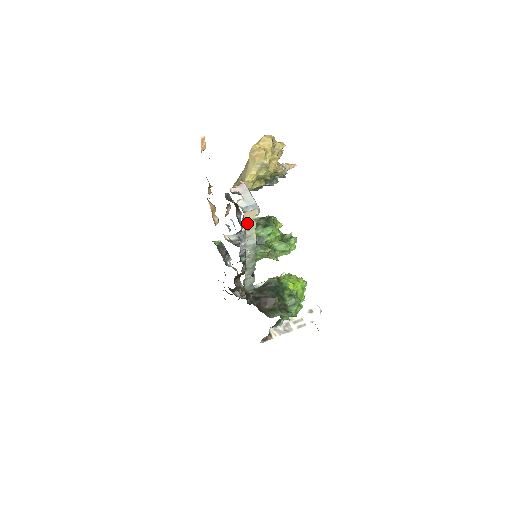
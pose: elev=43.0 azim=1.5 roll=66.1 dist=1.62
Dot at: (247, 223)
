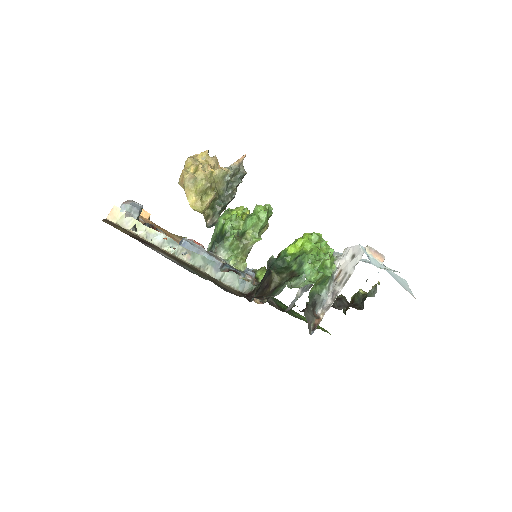
Dot at: (125, 225)
